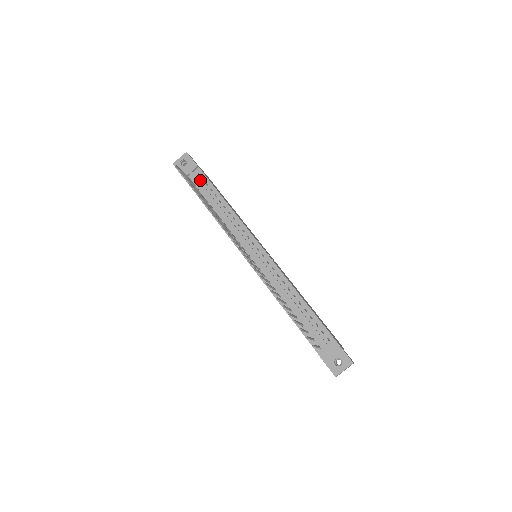
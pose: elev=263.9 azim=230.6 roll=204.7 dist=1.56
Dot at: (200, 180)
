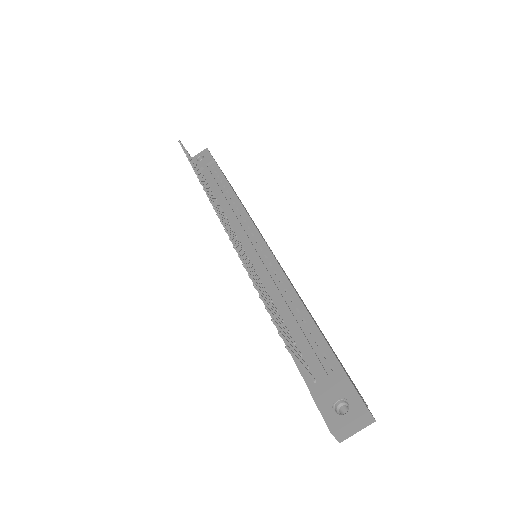
Dot at: (212, 173)
